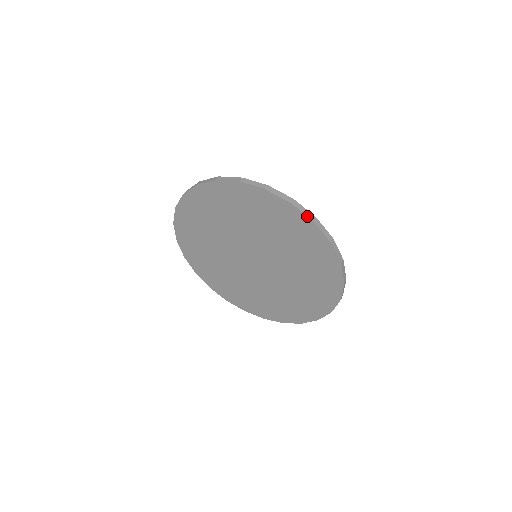
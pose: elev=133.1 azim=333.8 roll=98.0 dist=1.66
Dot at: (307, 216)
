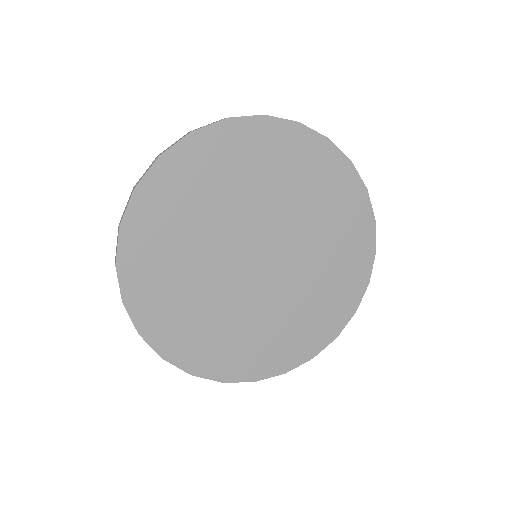
Dot at: (345, 155)
